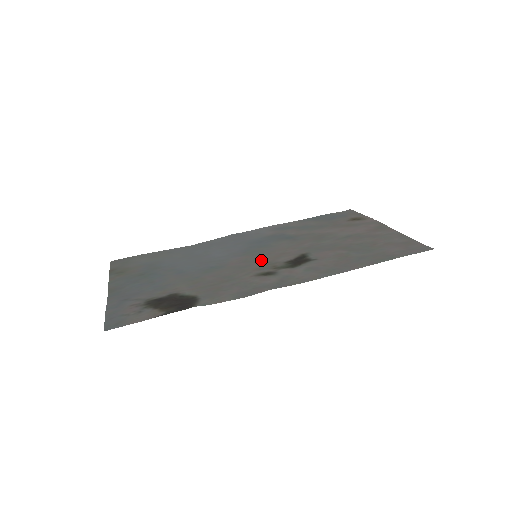
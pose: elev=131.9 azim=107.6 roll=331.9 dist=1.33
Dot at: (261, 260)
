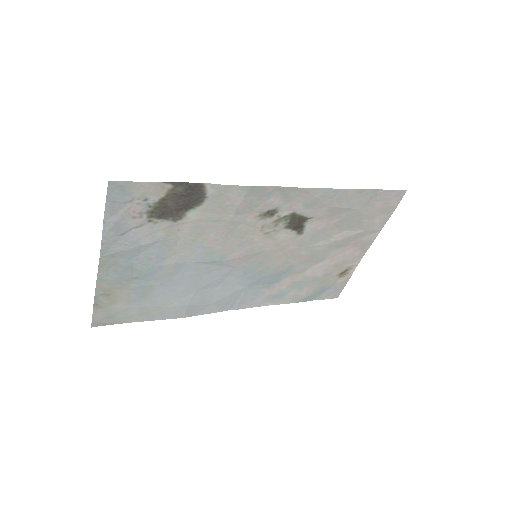
Dot at: (262, 247)
